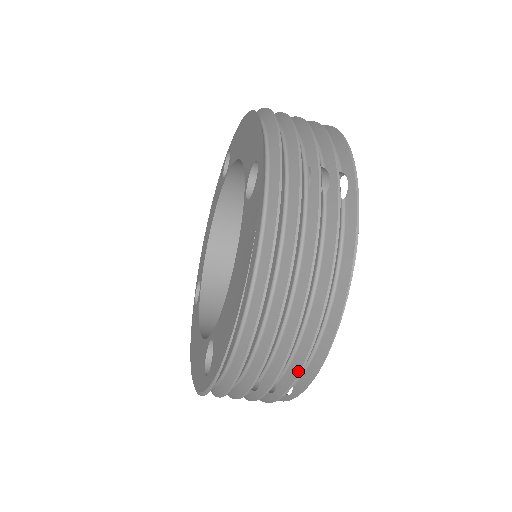
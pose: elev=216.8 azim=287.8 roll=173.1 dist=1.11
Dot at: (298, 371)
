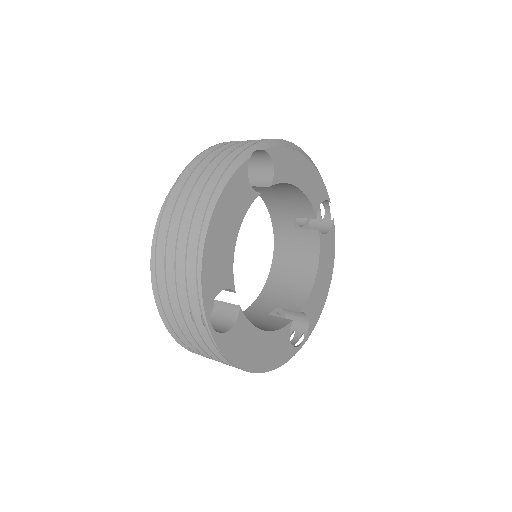
Dot at: occluded
